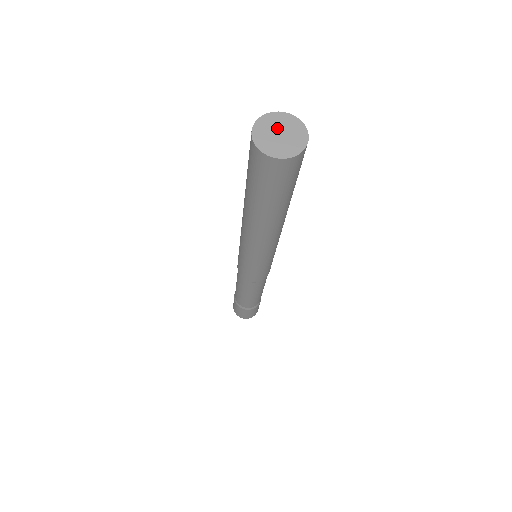
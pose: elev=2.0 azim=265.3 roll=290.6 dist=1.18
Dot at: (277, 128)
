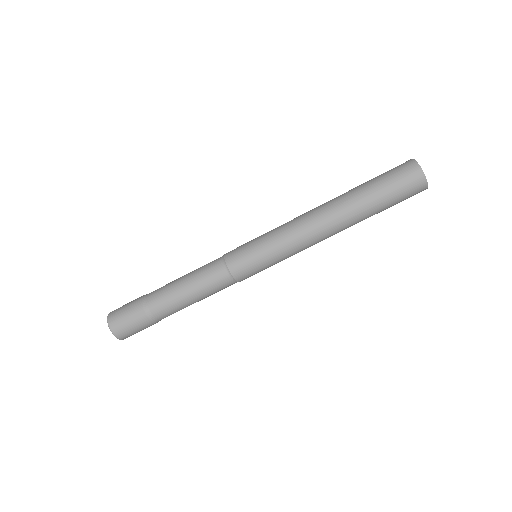
Dot at: occluded
